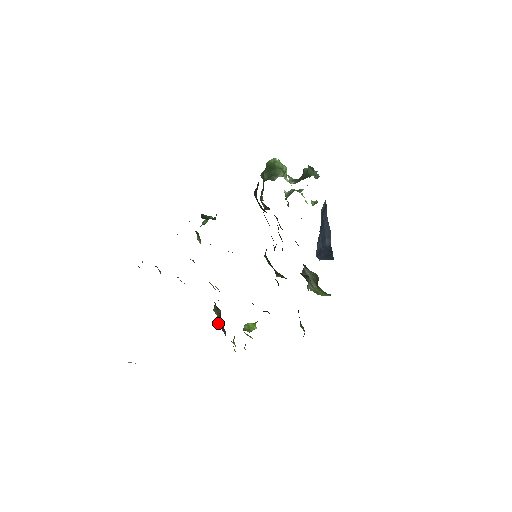
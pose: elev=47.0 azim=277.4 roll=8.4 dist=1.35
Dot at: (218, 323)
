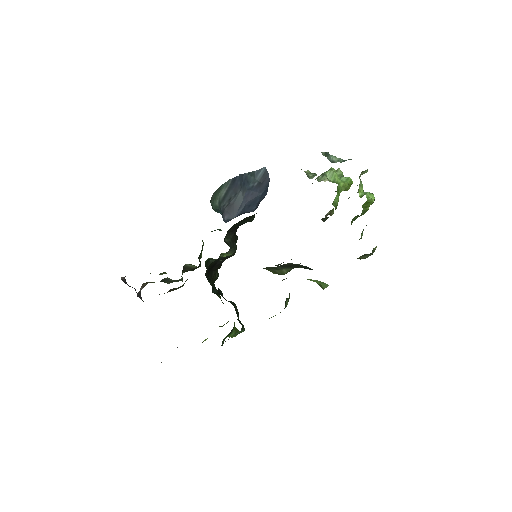
Dot at: occluded
